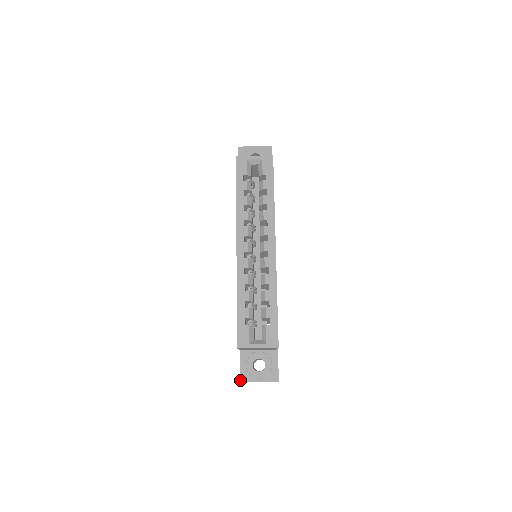
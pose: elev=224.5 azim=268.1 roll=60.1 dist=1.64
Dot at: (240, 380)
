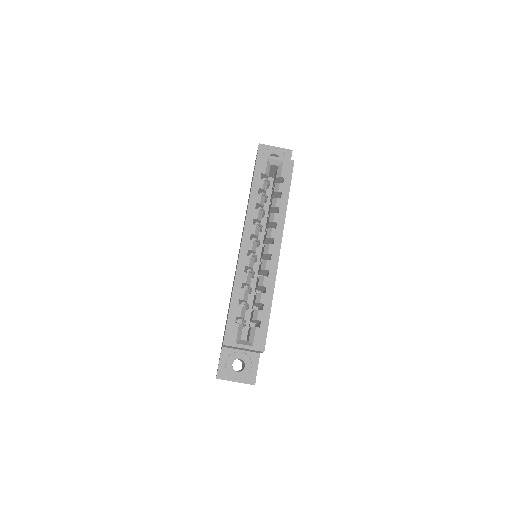
Dot at: (217, 376)
